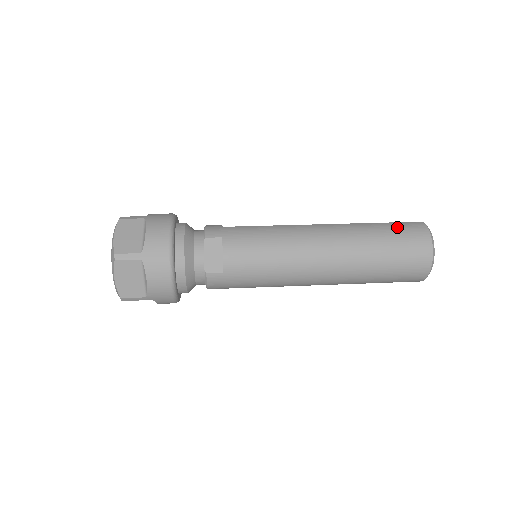
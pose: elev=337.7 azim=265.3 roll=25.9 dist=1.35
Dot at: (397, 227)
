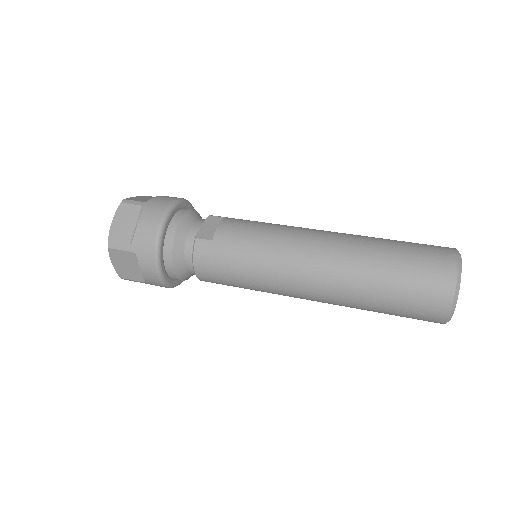
Dot at: (417, 243)
